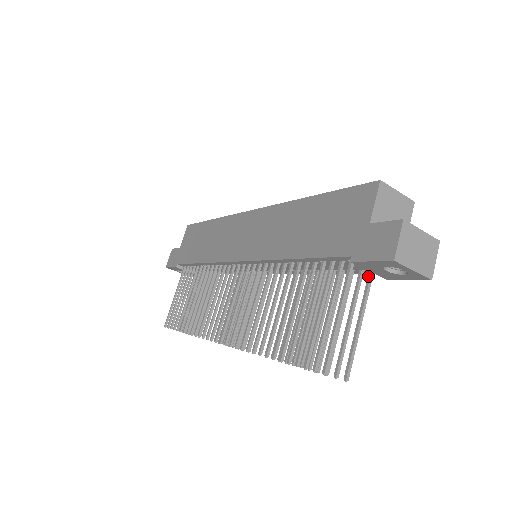
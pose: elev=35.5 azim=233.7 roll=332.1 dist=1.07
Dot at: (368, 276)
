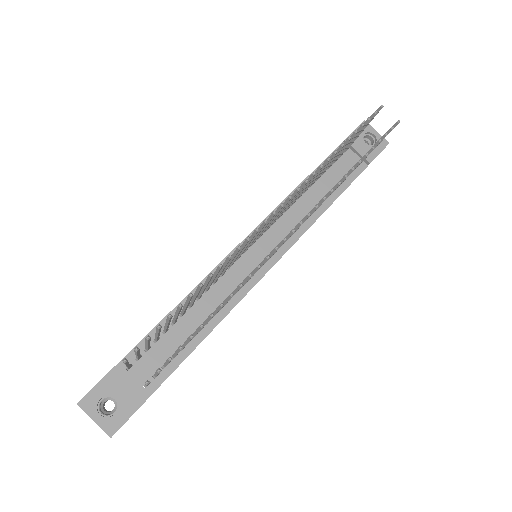
Dot at: occluded
